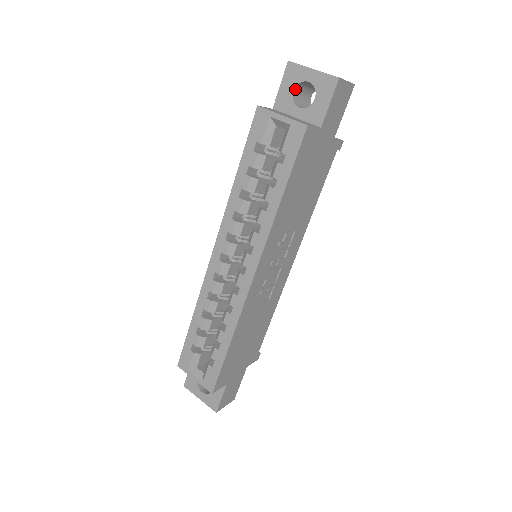
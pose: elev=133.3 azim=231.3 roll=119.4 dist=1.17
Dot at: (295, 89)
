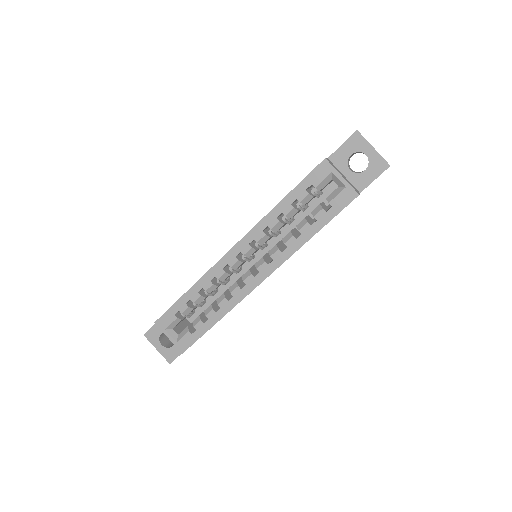
Dot at: (352, 153)
